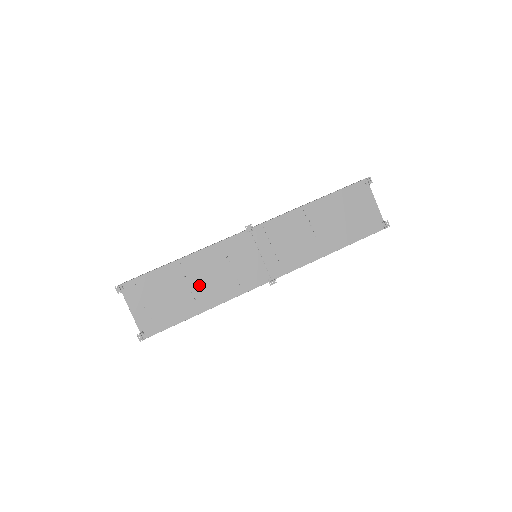
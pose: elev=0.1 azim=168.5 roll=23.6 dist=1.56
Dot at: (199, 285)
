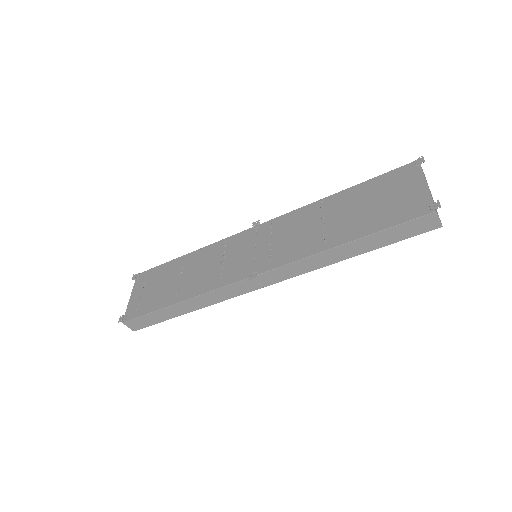
Dot at: (188, 277)
